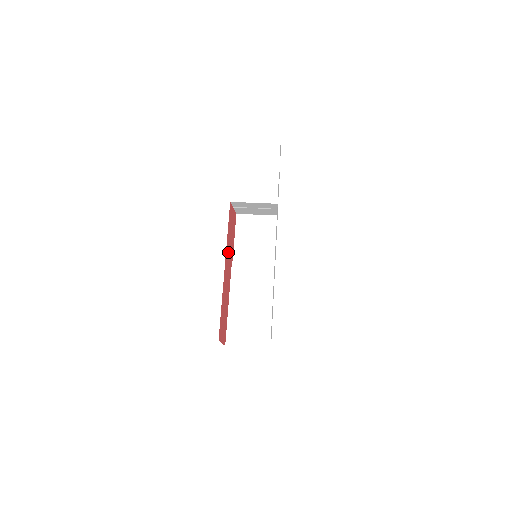
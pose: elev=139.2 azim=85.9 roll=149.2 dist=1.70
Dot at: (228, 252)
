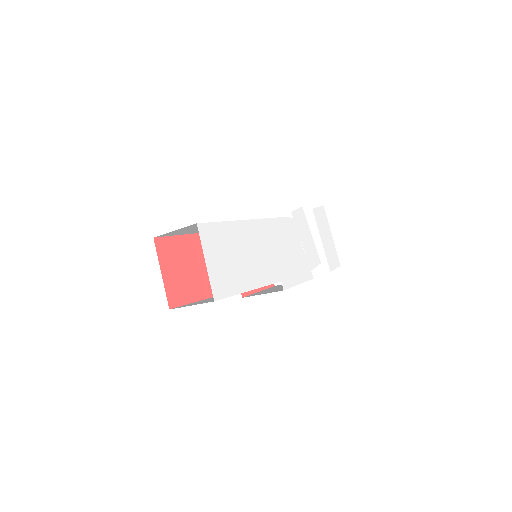
Dot at: occluded
